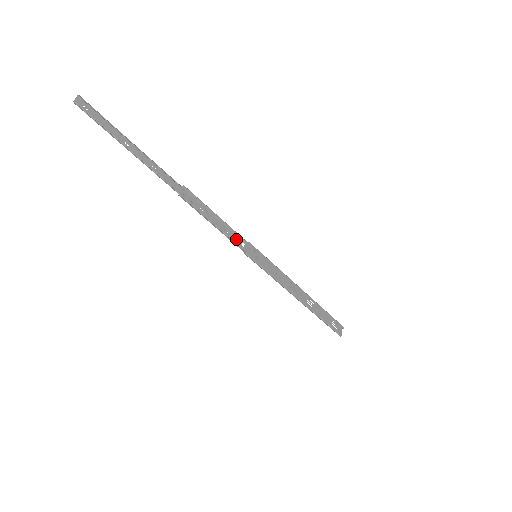
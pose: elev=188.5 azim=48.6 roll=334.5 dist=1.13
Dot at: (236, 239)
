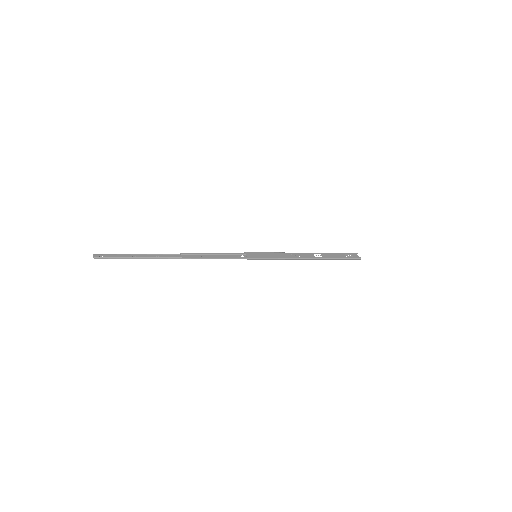
Dot at: (235, 256)
